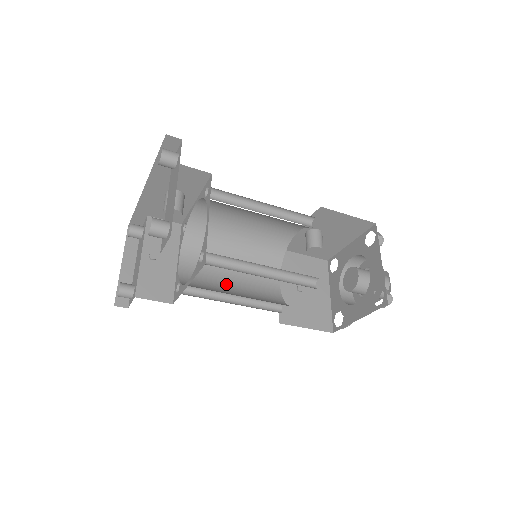
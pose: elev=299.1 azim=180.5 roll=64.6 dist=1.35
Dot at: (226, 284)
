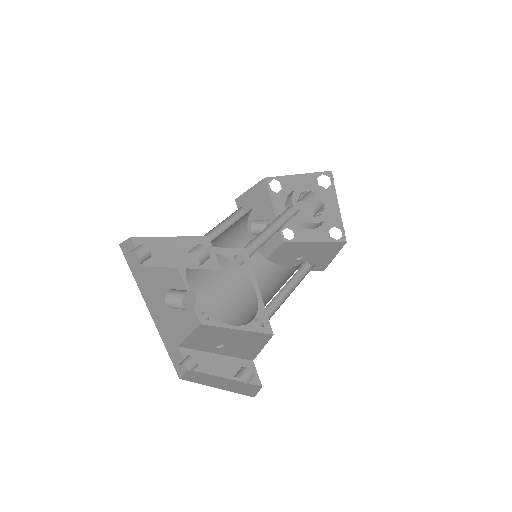
Dot at: (272, 295)
